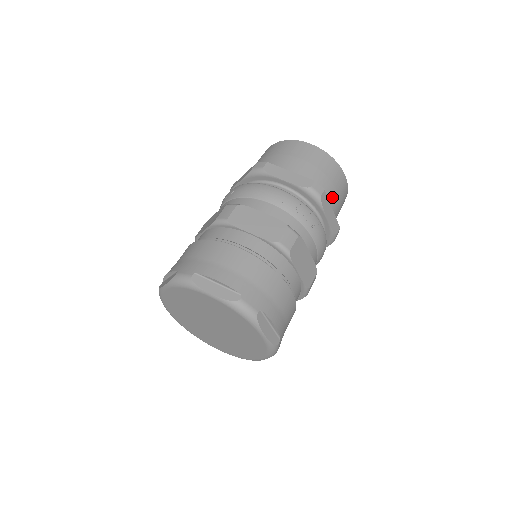
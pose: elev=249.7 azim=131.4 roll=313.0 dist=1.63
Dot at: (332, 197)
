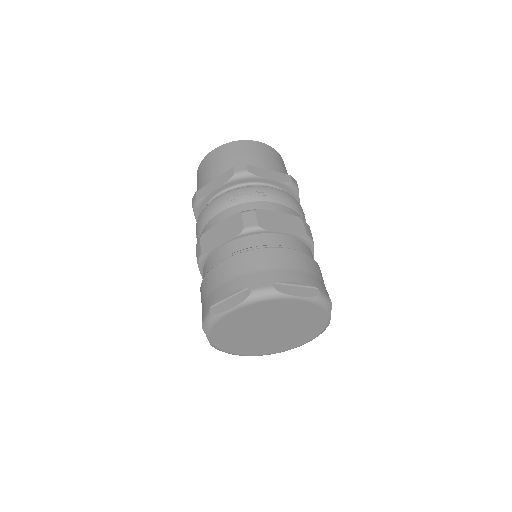
Dot at: (261, 163)
